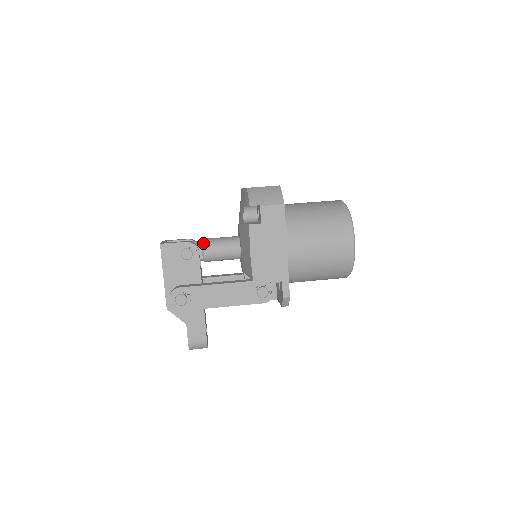
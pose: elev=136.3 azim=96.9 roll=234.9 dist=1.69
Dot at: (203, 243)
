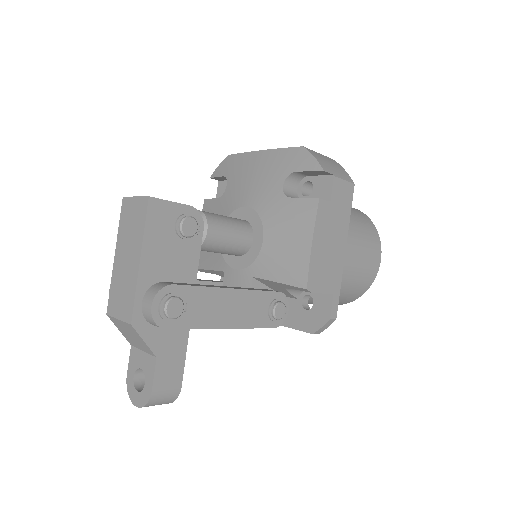
Dot at: (206, 216)
